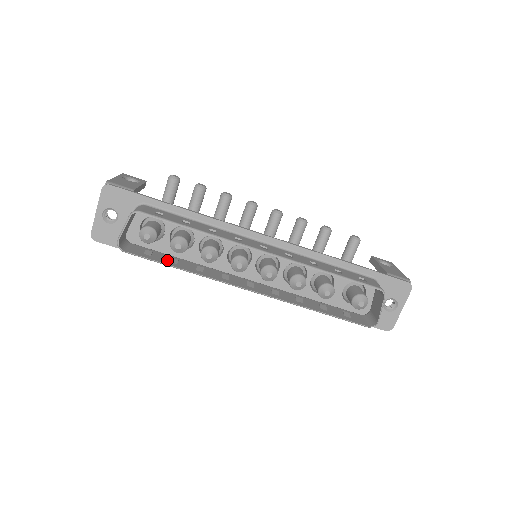
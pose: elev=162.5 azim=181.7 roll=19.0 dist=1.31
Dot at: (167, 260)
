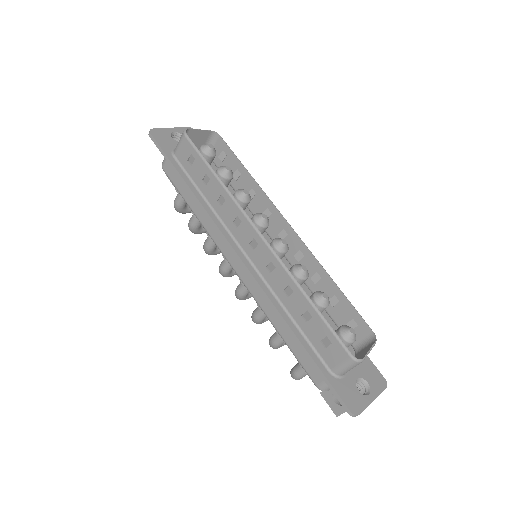
Dot at: (205, 172)
